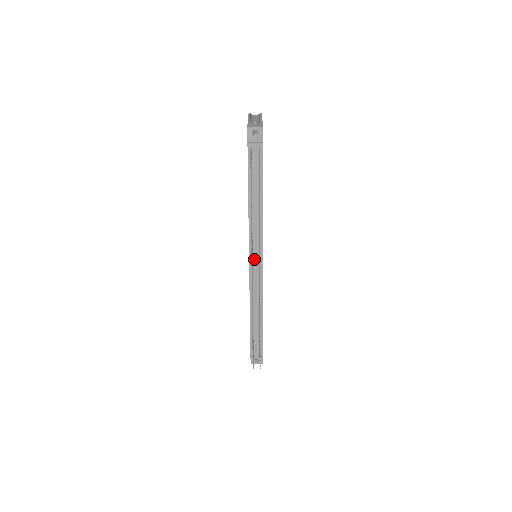
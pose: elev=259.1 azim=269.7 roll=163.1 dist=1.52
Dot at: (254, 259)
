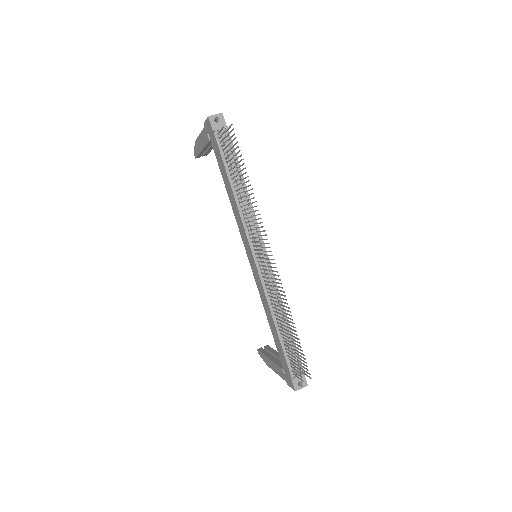
Dot at: (257, 252)
